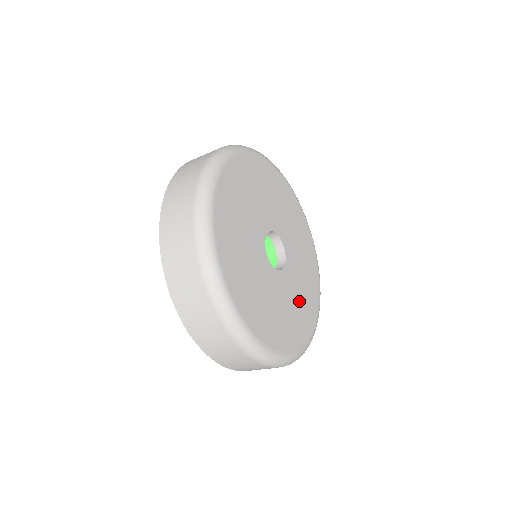
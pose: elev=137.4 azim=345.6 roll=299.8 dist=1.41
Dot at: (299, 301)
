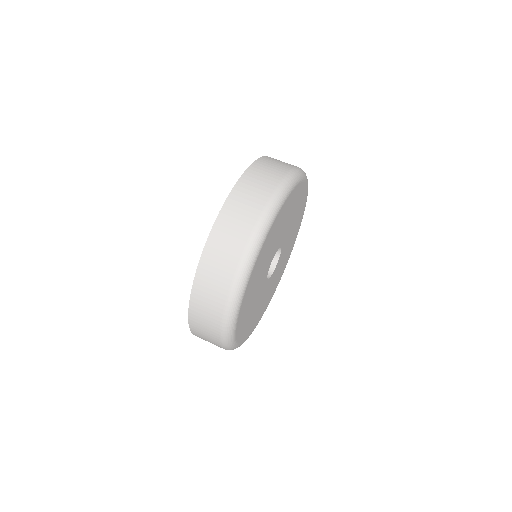
Dot at: (275, 281)
